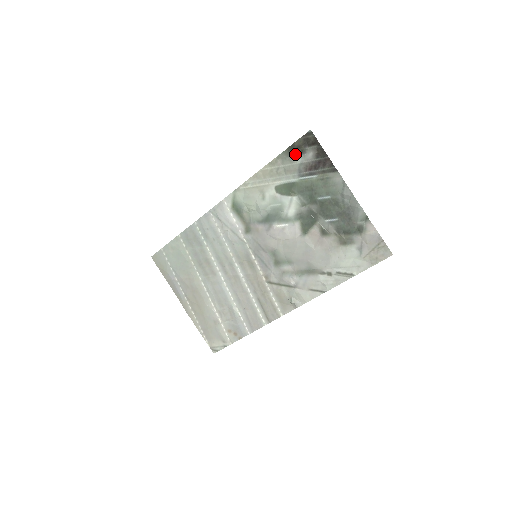
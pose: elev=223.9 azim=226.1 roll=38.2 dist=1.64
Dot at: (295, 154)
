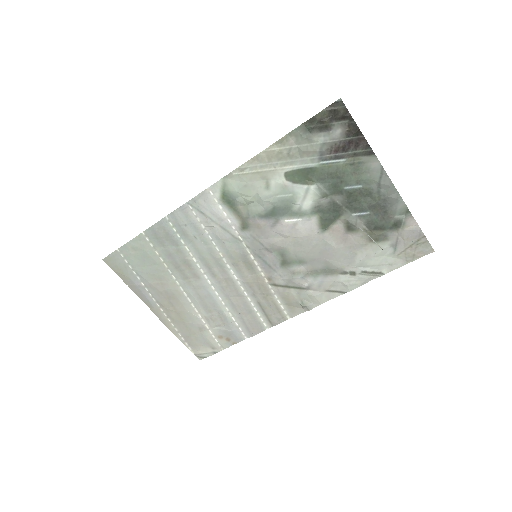
Dot at: (316, 131)
